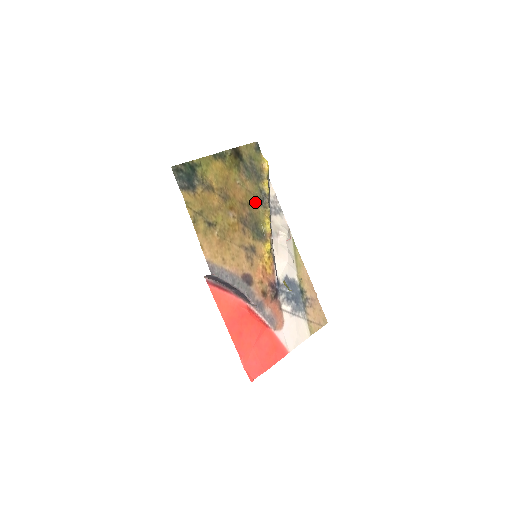
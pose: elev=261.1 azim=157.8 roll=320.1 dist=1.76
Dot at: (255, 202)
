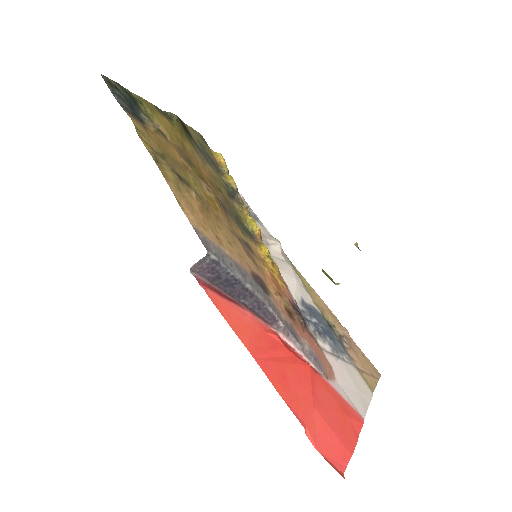
Dot at: (225, 192)
